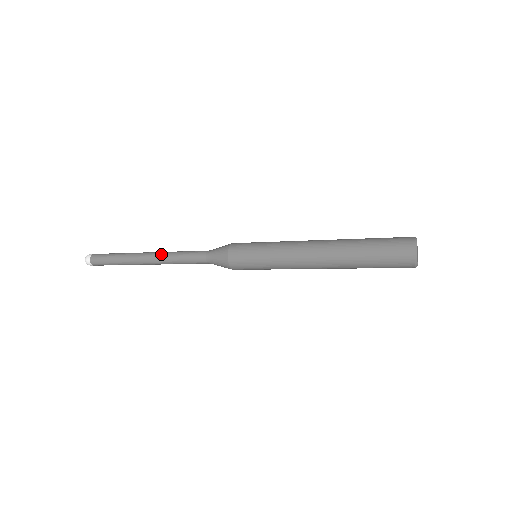
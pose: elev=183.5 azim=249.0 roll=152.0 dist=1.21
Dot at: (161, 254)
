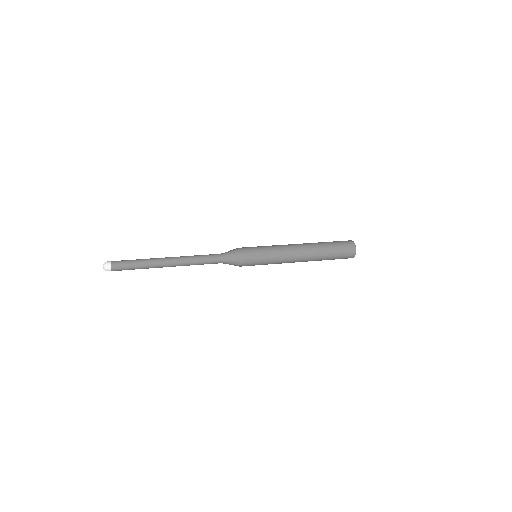
Dot at: (181, 256)
